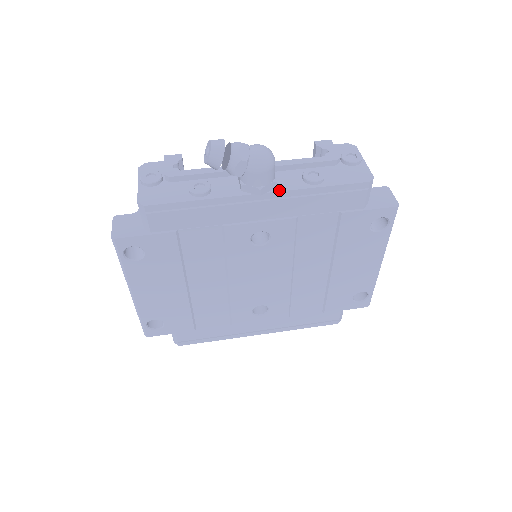
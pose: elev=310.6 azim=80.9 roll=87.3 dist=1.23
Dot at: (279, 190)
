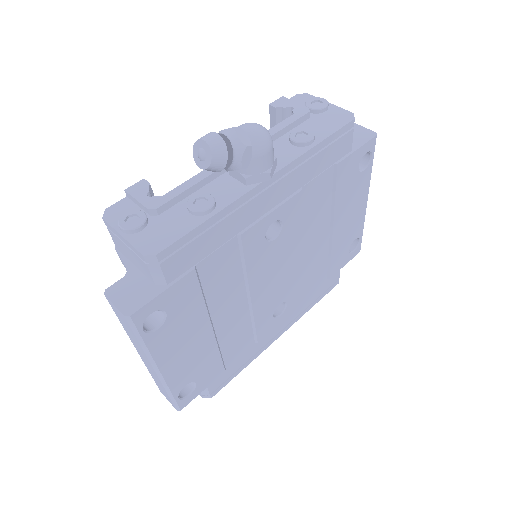
Dot at: (283, 166)
